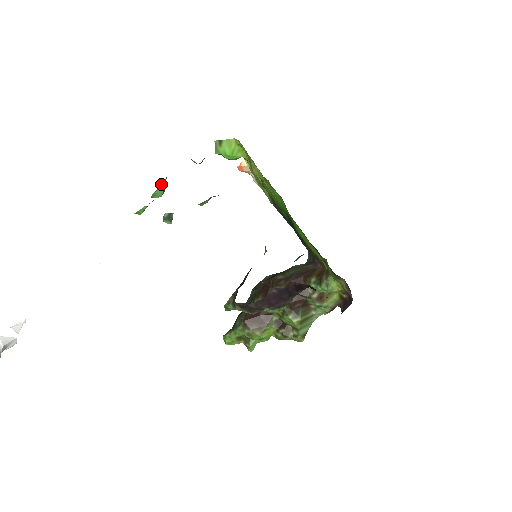
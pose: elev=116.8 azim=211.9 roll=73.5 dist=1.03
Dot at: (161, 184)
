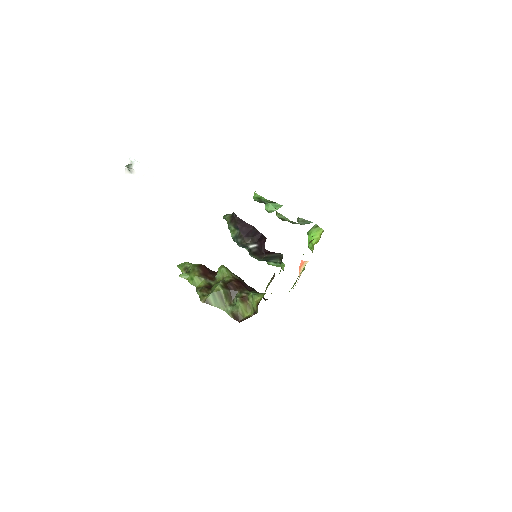
Dot at: (277, 204)
